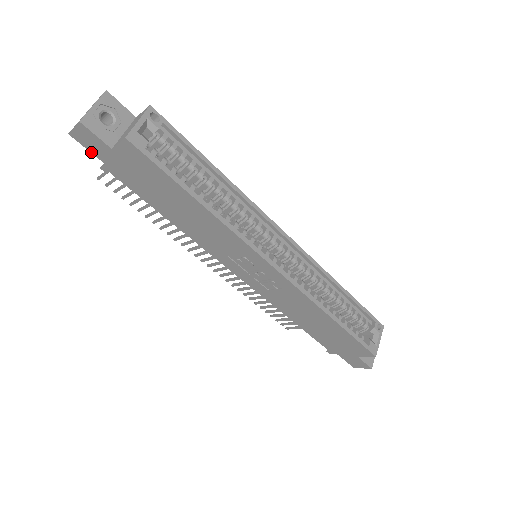
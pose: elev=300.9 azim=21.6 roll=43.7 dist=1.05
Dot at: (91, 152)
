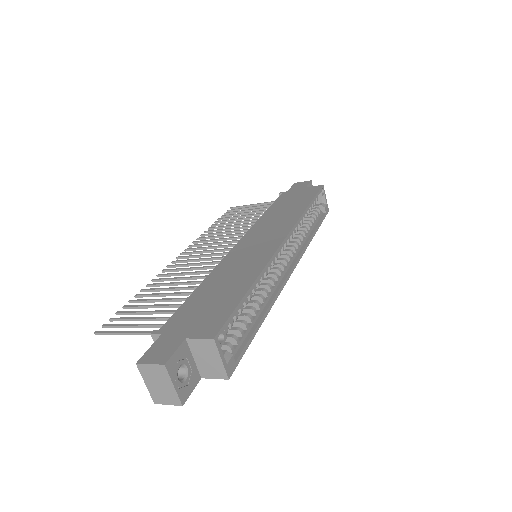
Dot at: occluded
